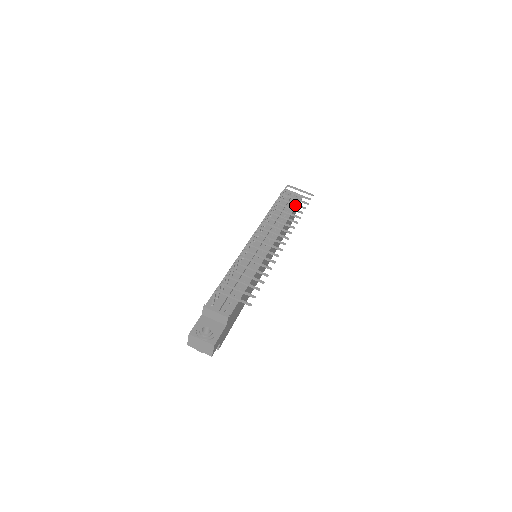
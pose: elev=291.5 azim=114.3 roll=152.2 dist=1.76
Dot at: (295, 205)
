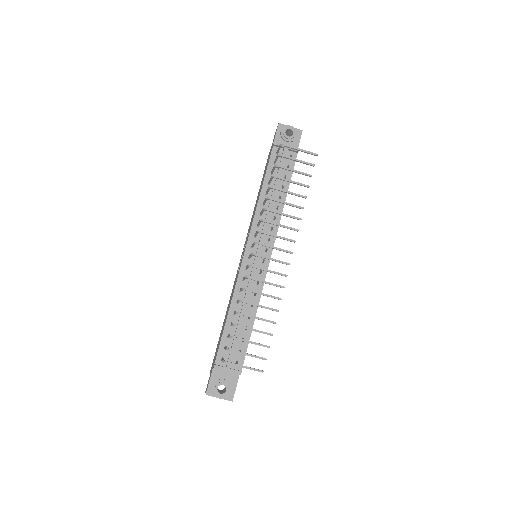
Dot at: occluded
